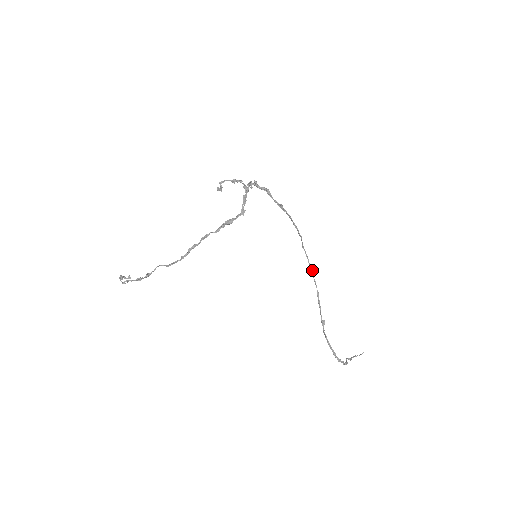
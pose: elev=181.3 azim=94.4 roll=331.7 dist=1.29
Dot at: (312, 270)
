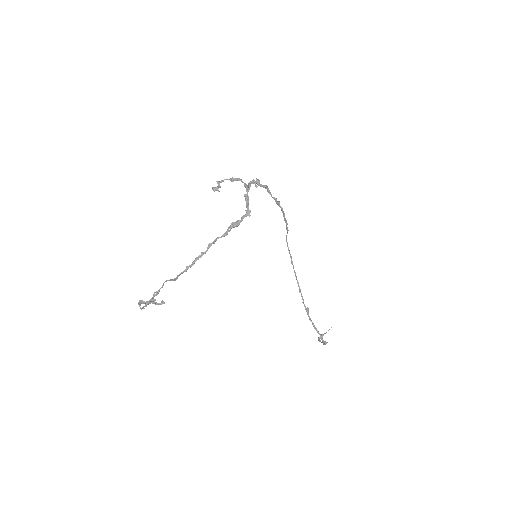
Dot at: occluded
